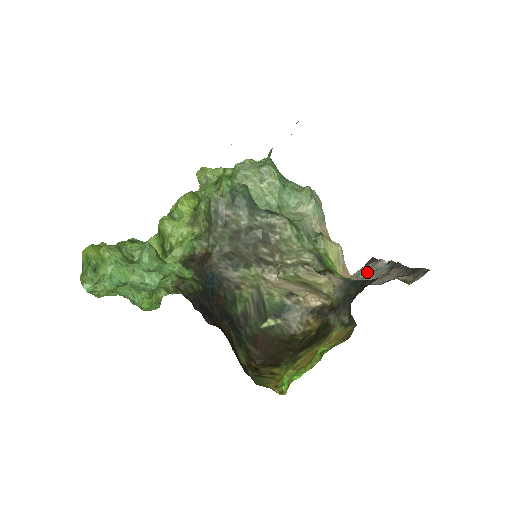
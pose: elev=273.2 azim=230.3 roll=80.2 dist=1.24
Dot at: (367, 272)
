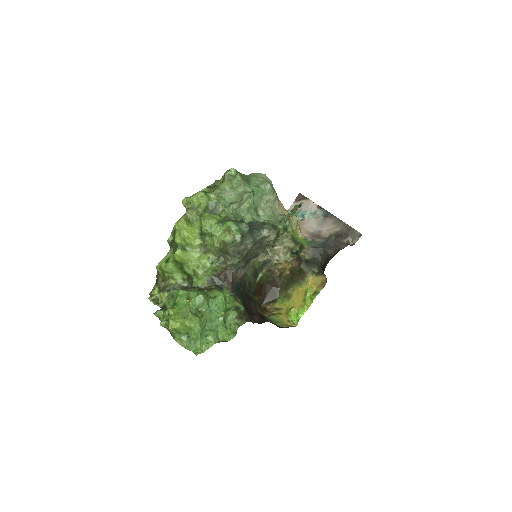
Dot at: (305, 215)
